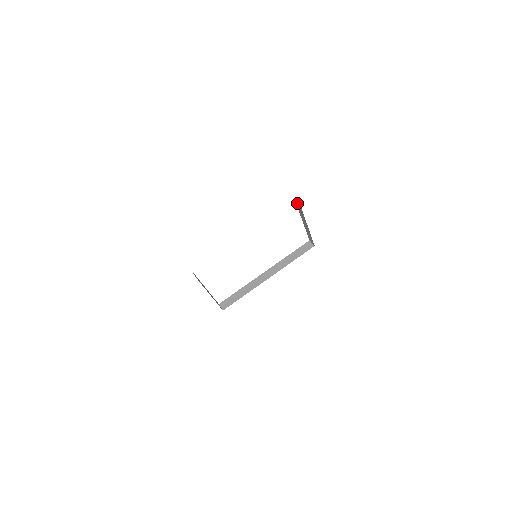
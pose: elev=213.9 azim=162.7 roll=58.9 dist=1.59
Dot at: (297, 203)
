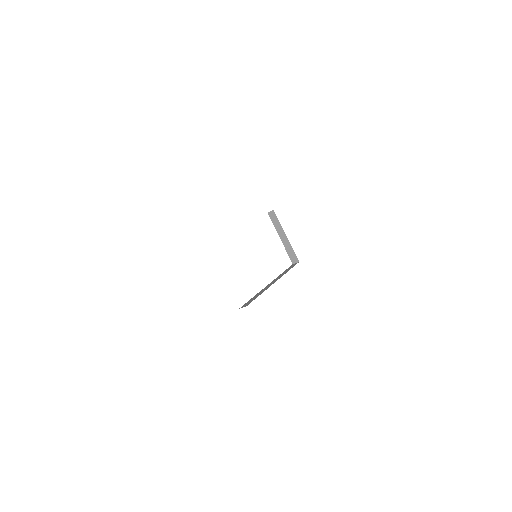
Dot at: (270, 213)
